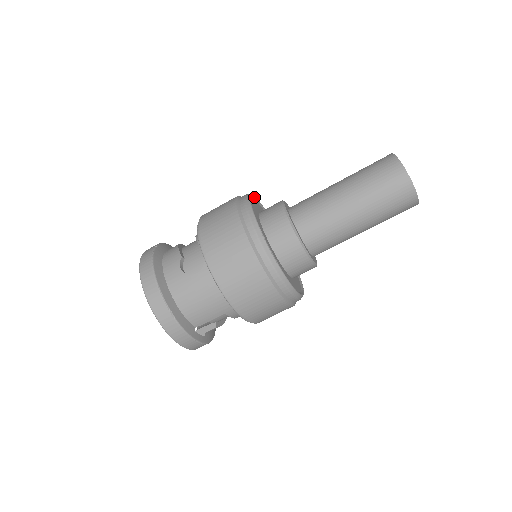
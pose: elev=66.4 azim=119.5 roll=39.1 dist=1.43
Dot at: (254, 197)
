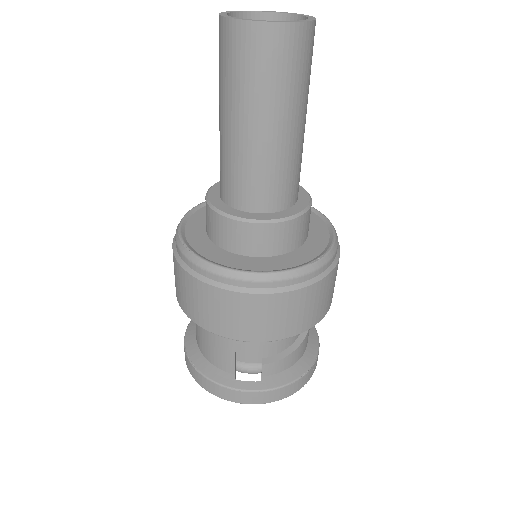
Dot at: occluded
